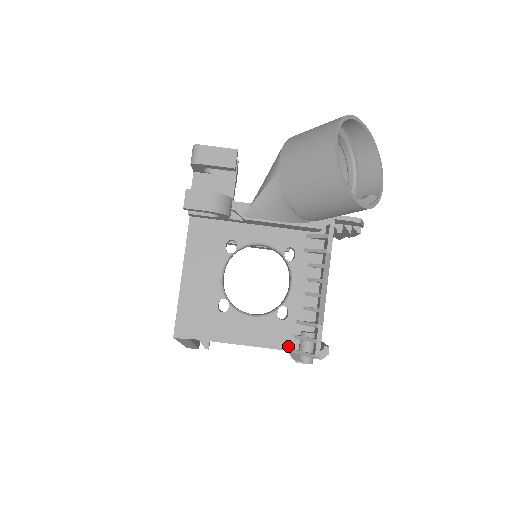
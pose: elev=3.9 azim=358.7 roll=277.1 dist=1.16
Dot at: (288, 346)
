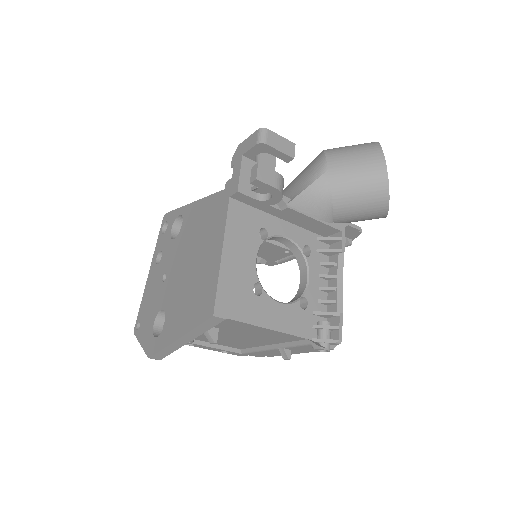
Dot at: (309, 335)
